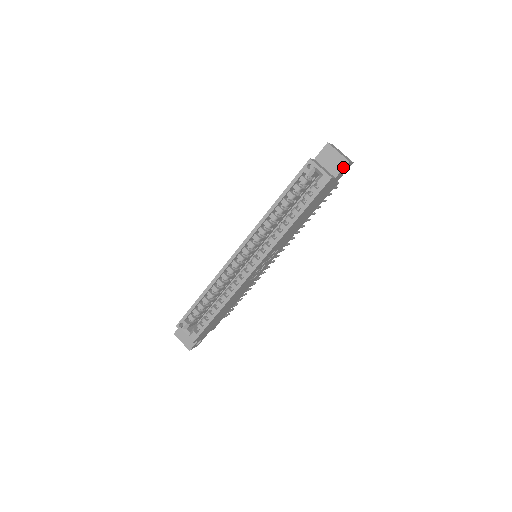
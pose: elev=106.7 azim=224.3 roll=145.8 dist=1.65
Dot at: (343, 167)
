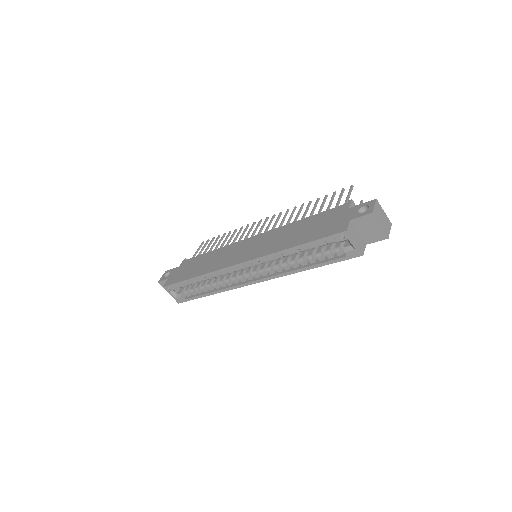
Dot at: (379, 240)
